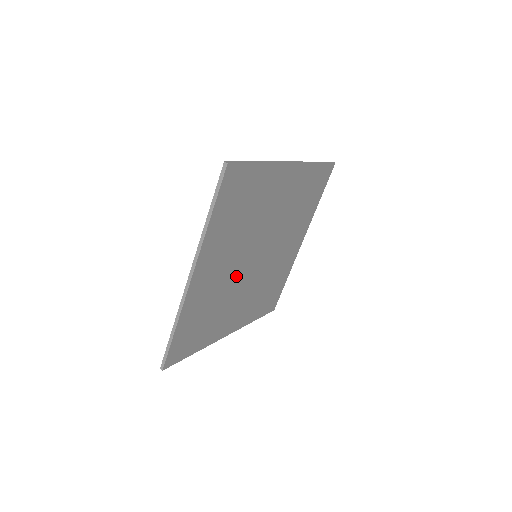
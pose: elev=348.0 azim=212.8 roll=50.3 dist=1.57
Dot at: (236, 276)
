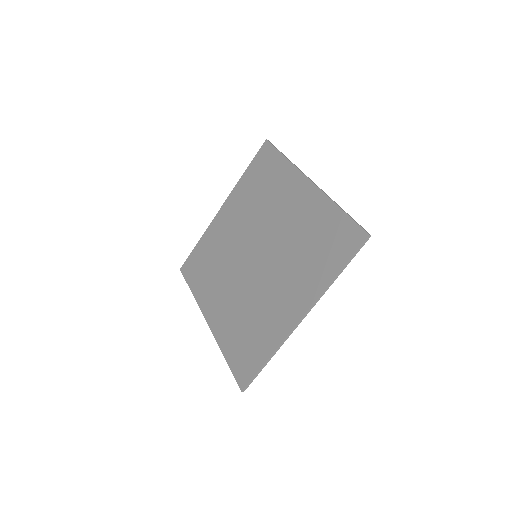
Dot at: (259, 284)
